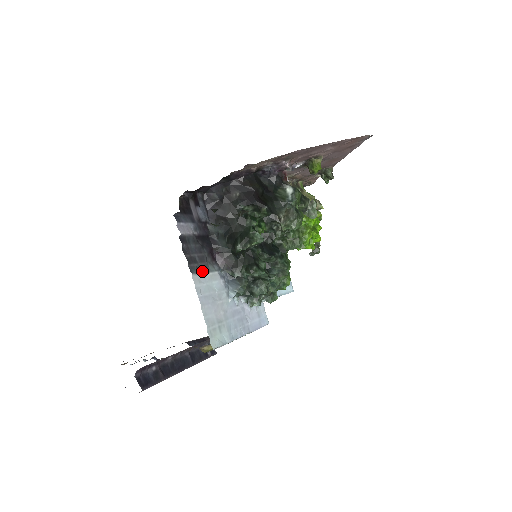
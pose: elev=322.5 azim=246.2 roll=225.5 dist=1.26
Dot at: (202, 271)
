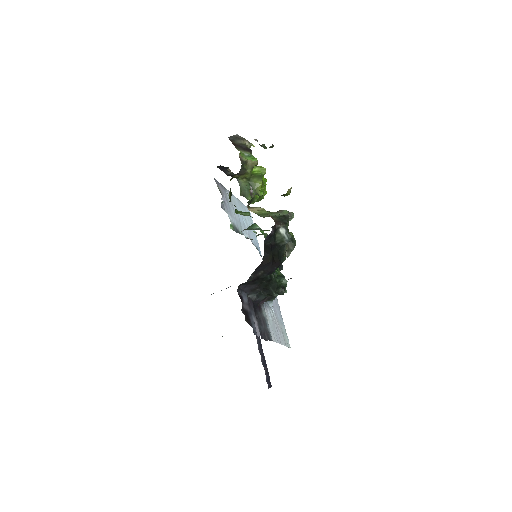
Dot at: (268, 327)
